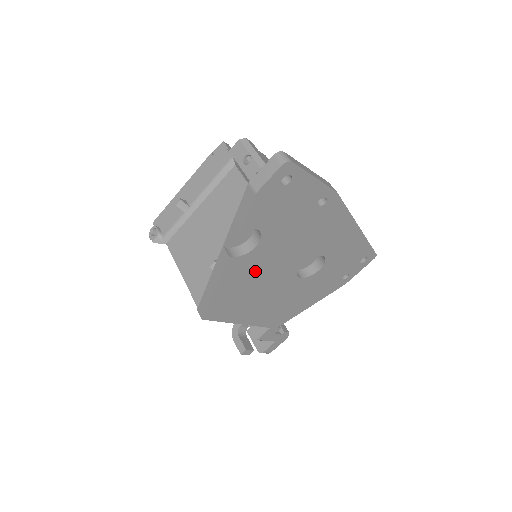
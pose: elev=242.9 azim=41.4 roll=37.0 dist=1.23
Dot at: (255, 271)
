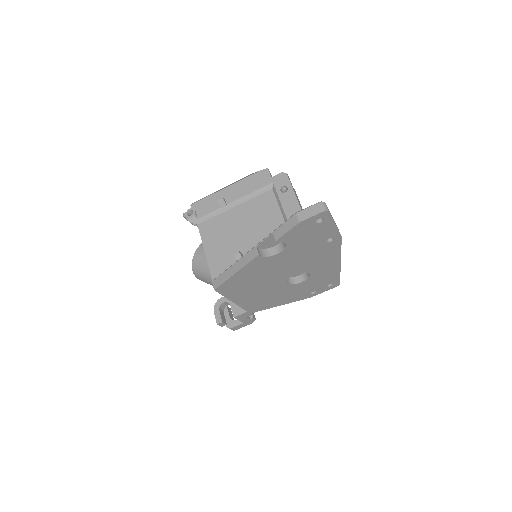
Dot at: (266, 269)
